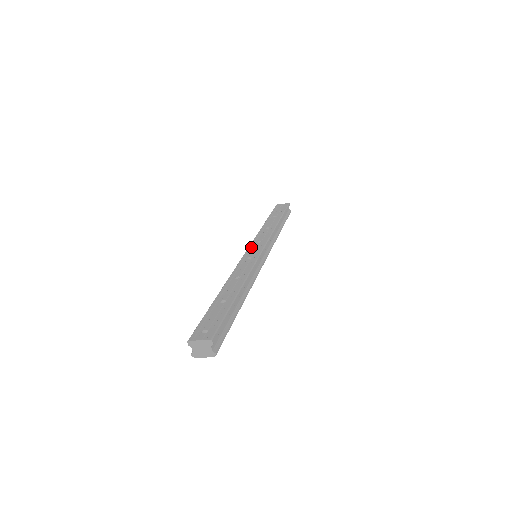
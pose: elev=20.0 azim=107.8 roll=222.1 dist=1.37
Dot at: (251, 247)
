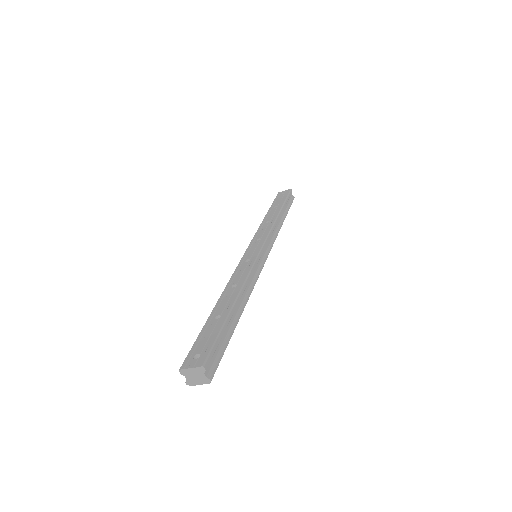
Dot at: (250, 247)
